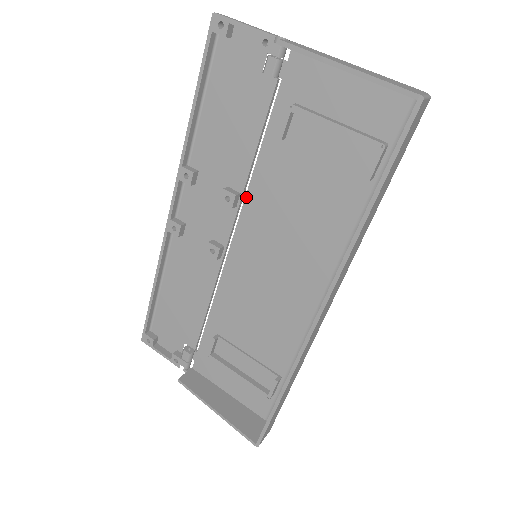
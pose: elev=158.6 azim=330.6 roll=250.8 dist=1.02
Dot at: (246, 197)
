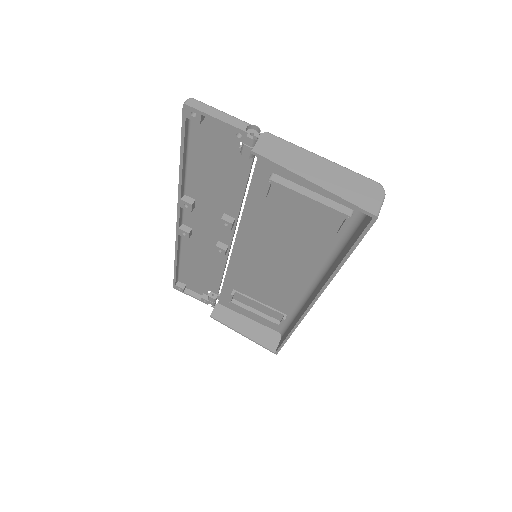
Dot at: (241, 221)
